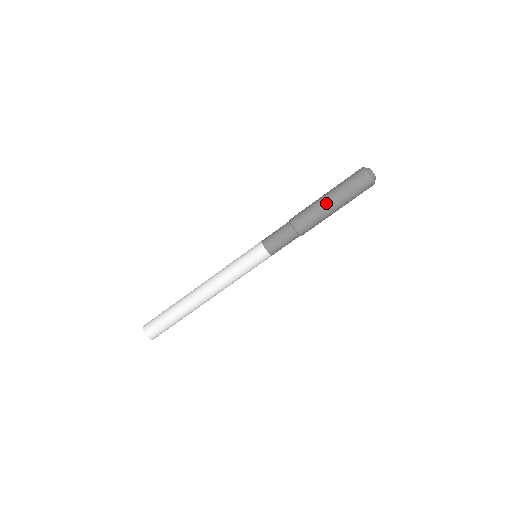
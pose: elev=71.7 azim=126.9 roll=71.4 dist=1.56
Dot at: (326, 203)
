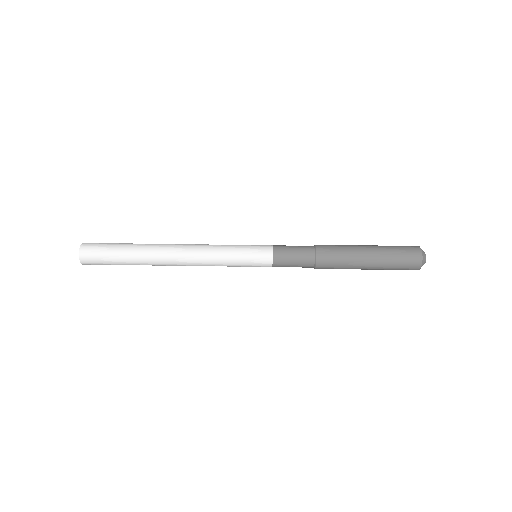
Dot at: (362, 246)
